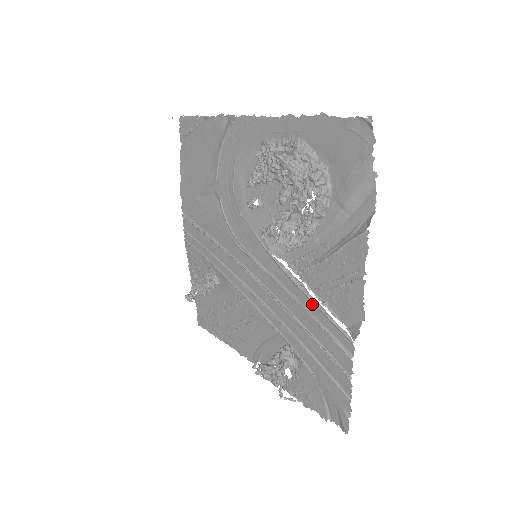
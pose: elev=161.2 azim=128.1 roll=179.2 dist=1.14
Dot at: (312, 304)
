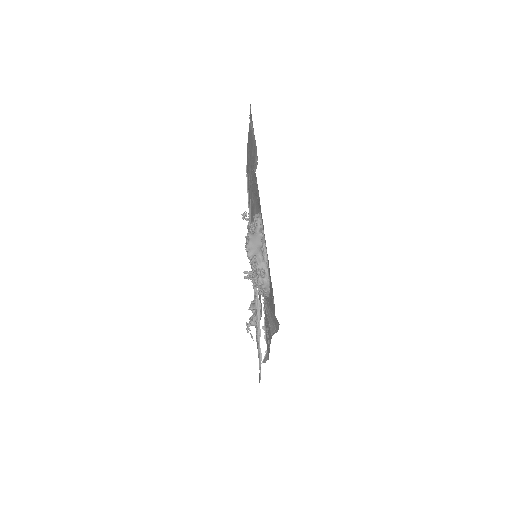
Dot at: (258, 322)
